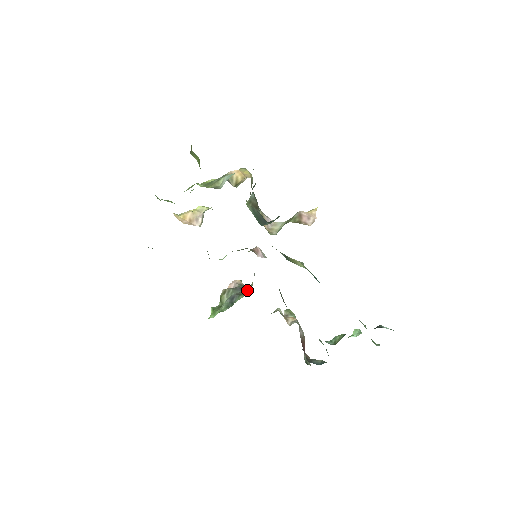
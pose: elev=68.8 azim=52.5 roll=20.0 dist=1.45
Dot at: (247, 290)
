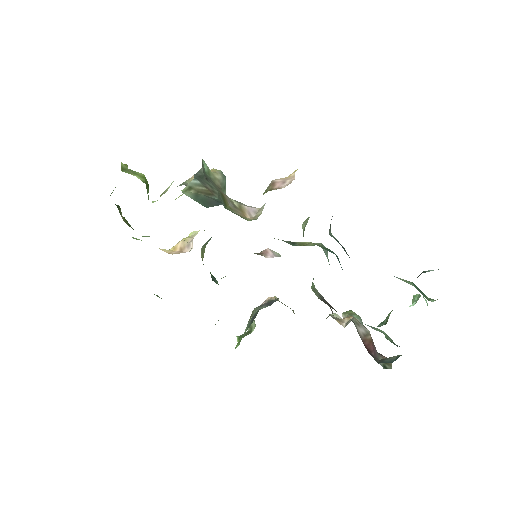
Dot at: occluded
